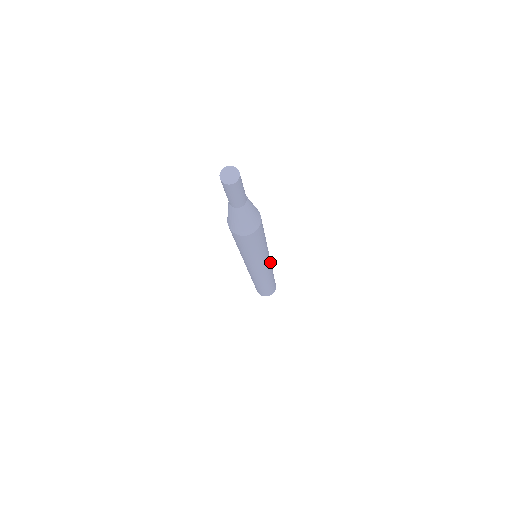
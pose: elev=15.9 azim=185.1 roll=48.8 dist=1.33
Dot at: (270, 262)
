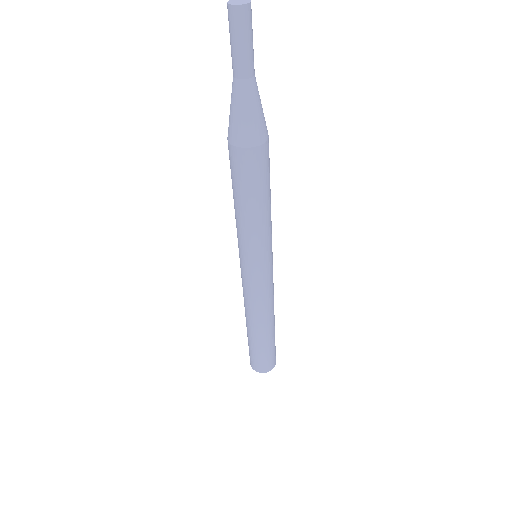
Dot at: occluded
